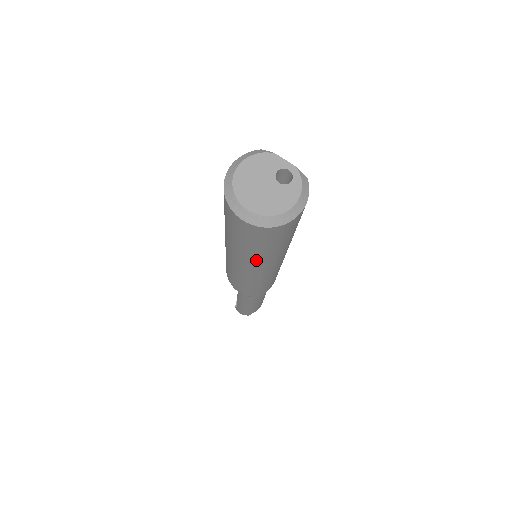
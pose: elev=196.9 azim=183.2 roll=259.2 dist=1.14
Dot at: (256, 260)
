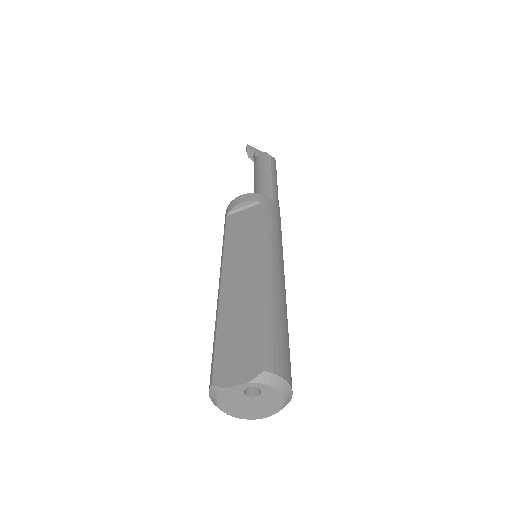
Dot at: occluded
